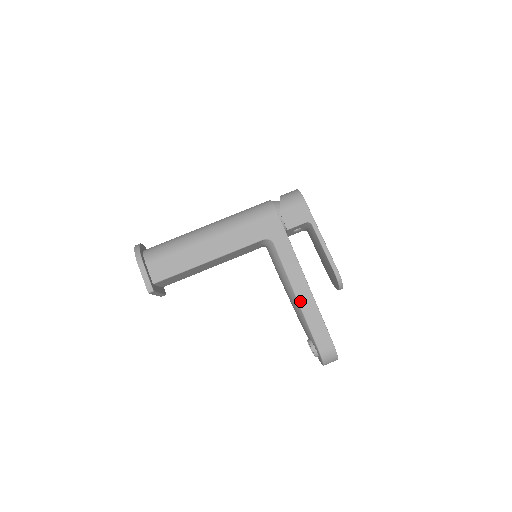
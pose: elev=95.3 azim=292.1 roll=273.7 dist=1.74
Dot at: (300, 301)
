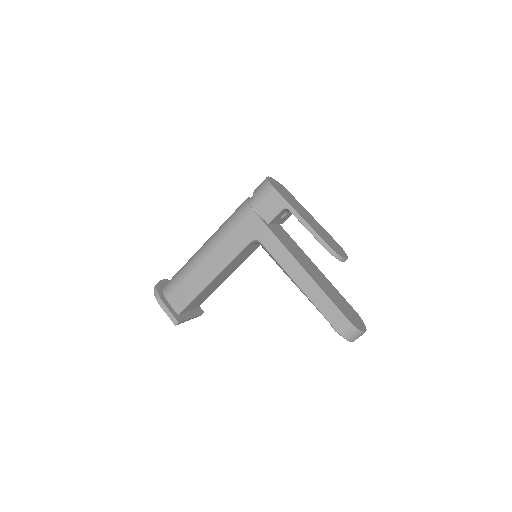
Dot at: (303, 290)
